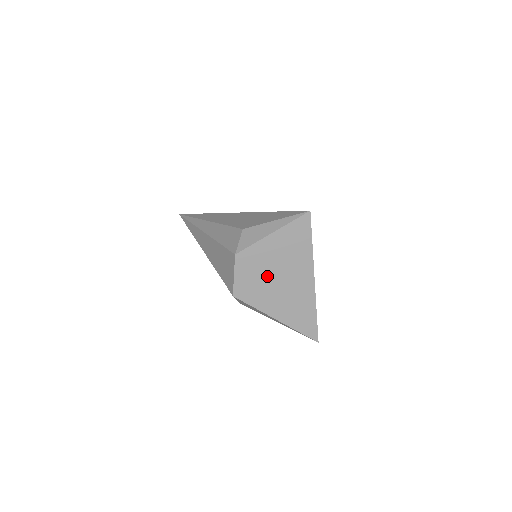
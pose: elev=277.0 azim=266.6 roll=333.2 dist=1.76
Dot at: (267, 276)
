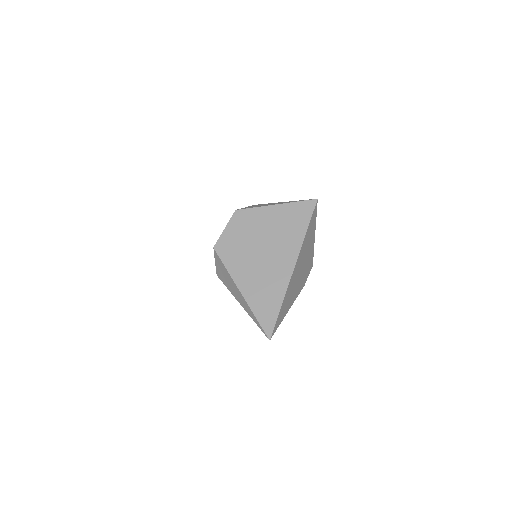
Dot at: (253, 242)
